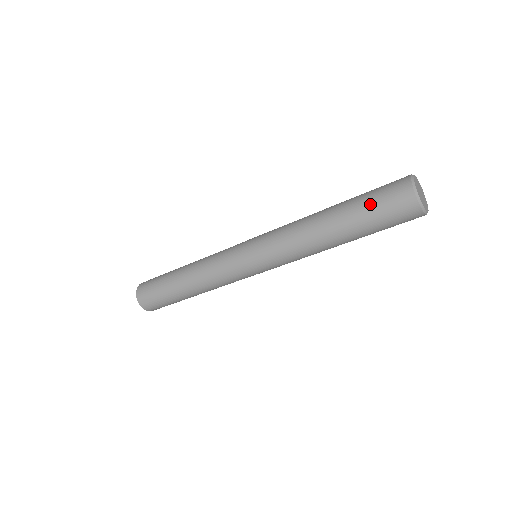
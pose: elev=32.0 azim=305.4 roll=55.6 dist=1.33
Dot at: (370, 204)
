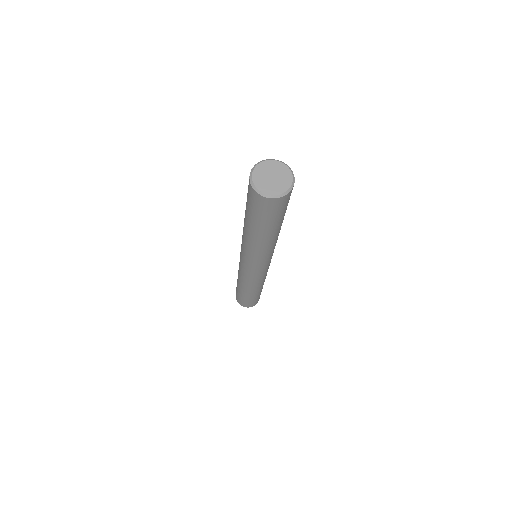
Dot at: (261, 219)
